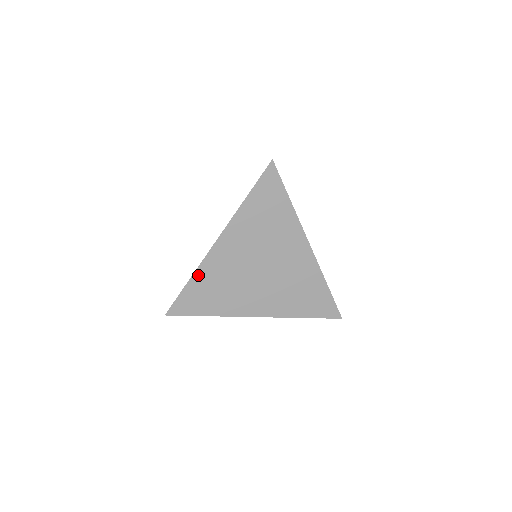
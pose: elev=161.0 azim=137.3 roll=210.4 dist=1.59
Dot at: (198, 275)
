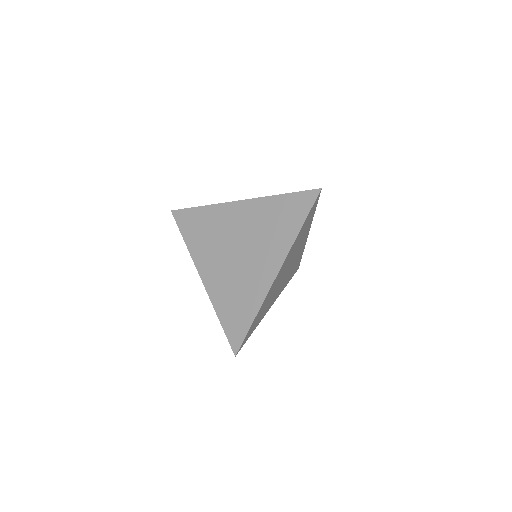
Dot at: (260, 309)
